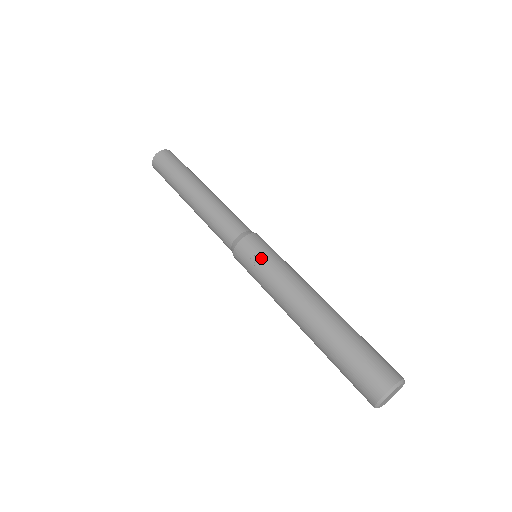
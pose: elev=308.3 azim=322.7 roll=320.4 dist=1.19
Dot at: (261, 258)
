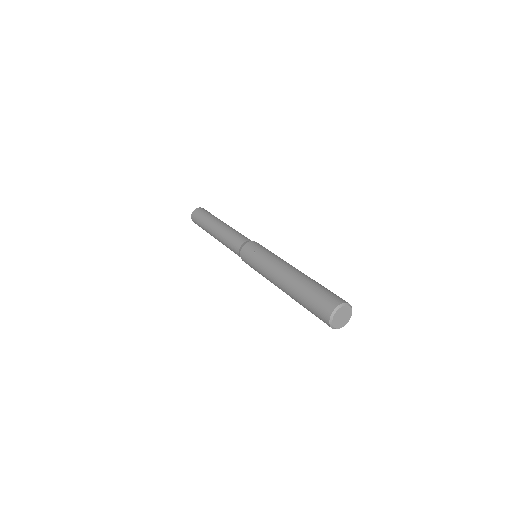
Dot at: (258, 251)
